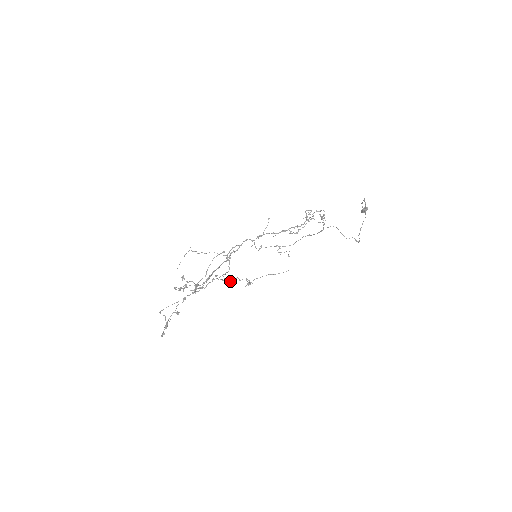
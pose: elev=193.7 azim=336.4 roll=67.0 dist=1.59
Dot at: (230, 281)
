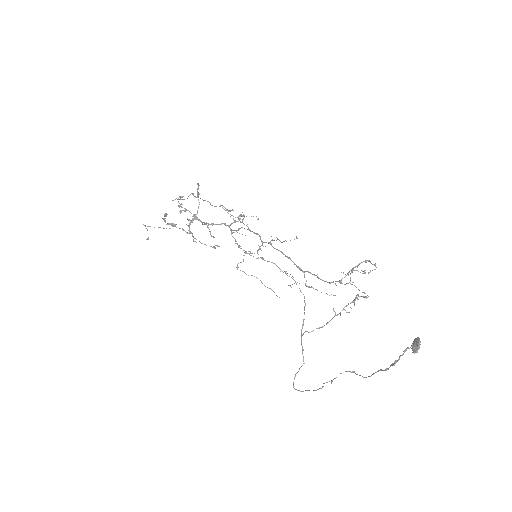
Dot at: occluded
